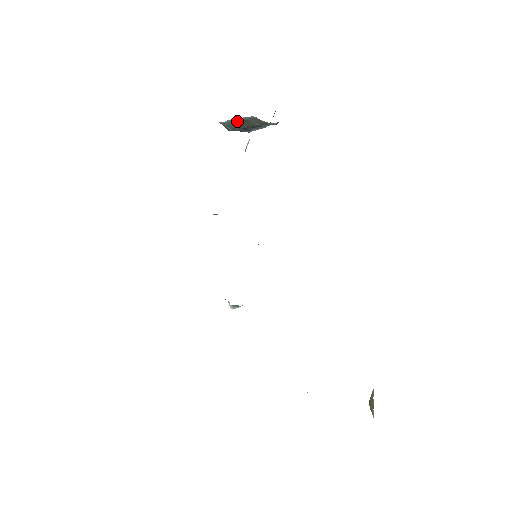
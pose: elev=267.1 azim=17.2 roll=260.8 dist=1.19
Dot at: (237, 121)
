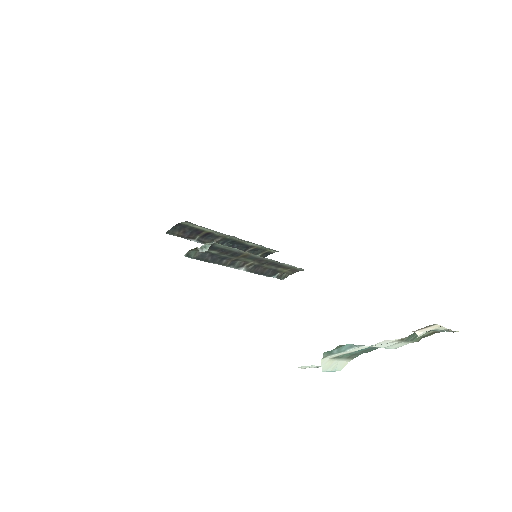
Dot at: occluded
